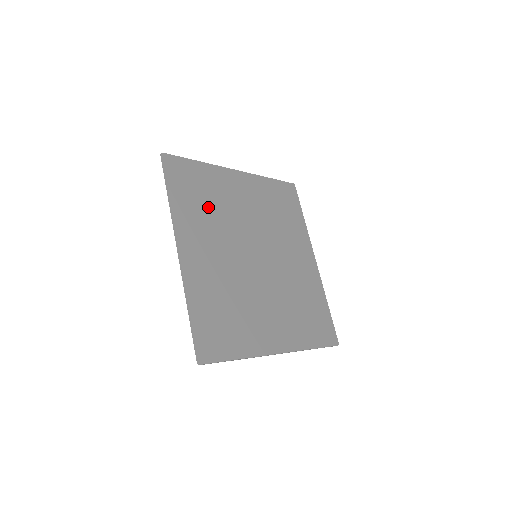
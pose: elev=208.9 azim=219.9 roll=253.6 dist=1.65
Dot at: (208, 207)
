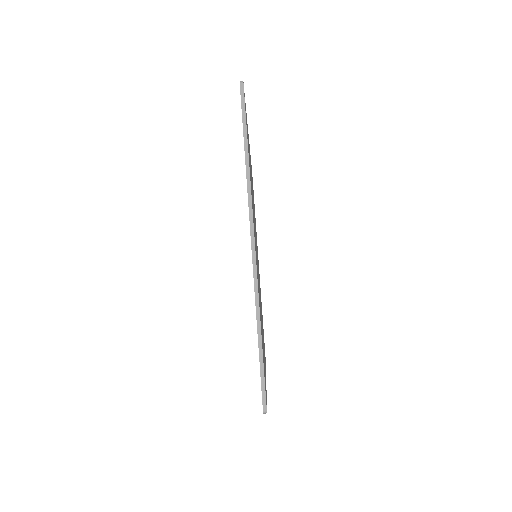
Dot at: occluded
